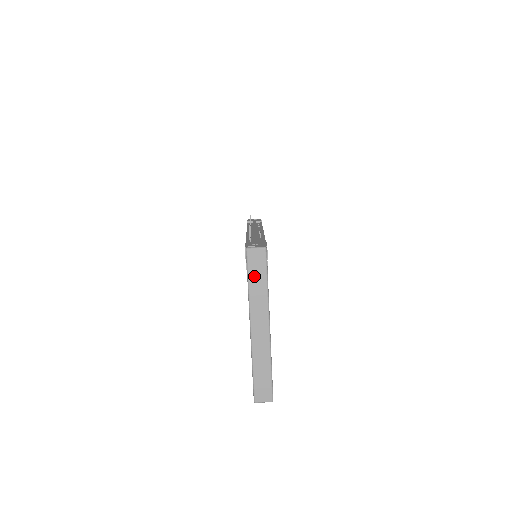
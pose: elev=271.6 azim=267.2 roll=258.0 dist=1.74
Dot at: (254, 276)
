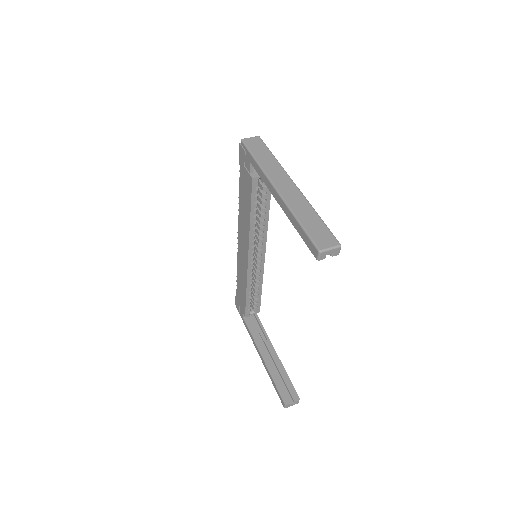
Dot at: (258, 153)
